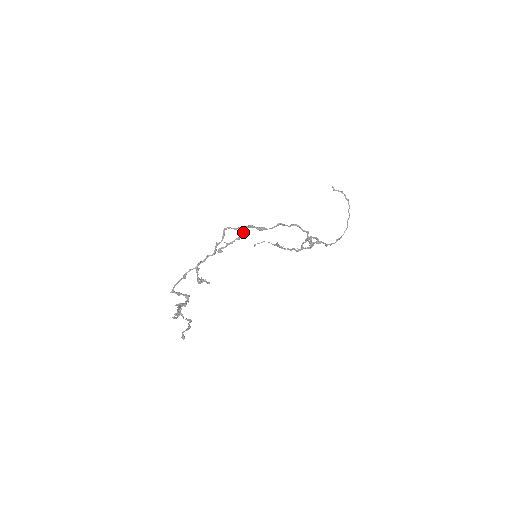
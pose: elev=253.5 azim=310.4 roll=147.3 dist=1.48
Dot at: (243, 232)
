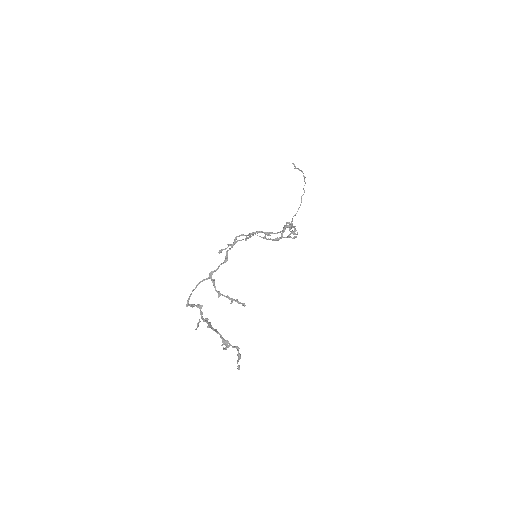
Dot at: (250, 236)
